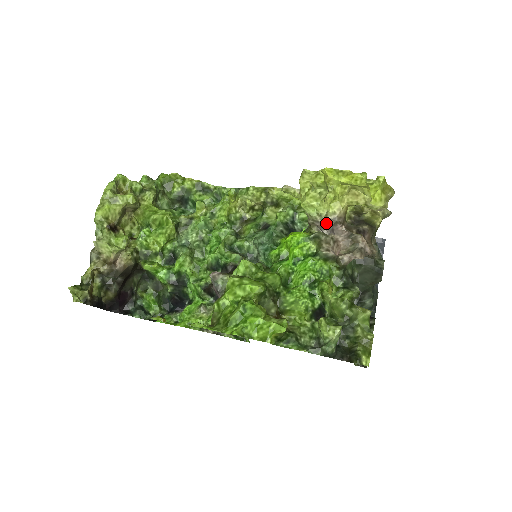
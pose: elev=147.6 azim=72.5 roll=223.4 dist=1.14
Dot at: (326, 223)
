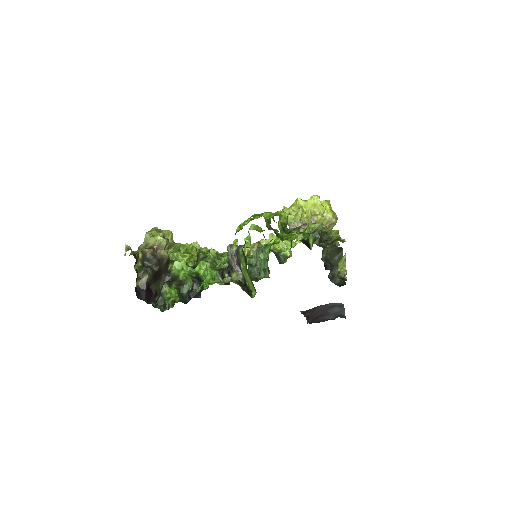
Dot at: (301, 224)
